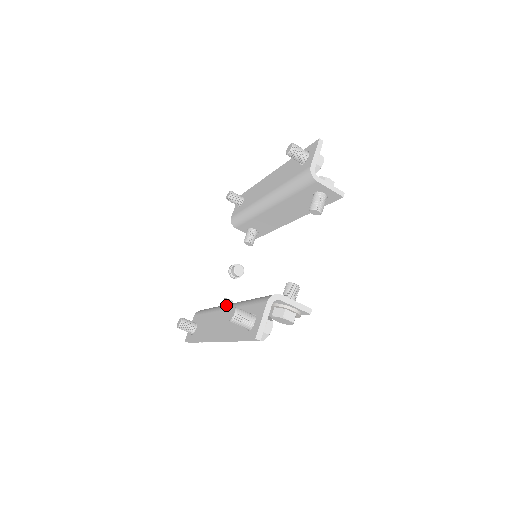
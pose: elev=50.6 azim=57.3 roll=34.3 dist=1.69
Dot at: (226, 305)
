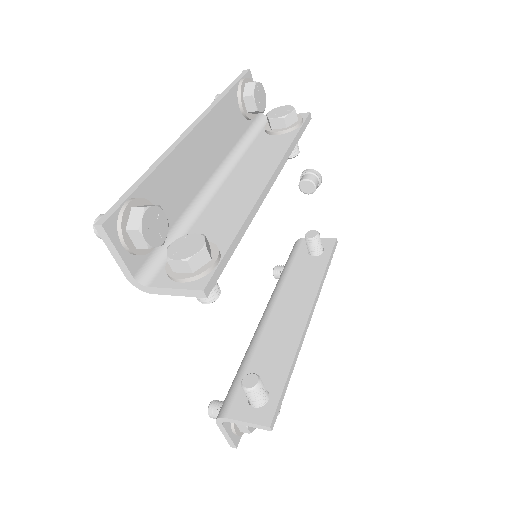
Dot at: occluded
